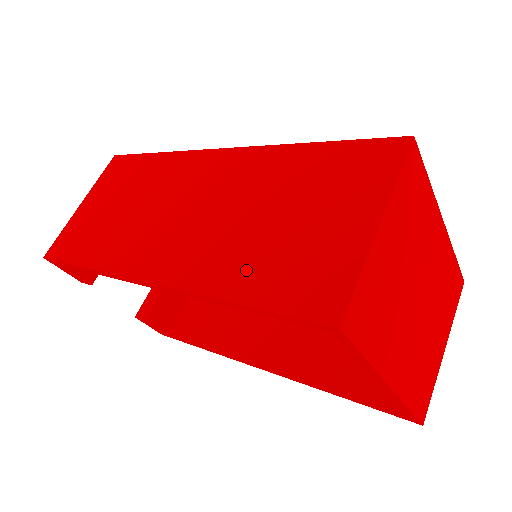
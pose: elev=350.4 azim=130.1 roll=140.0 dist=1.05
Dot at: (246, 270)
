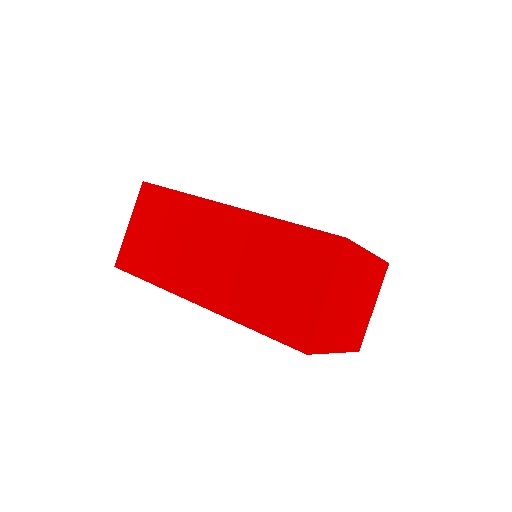
Dot at: (257, 310)
